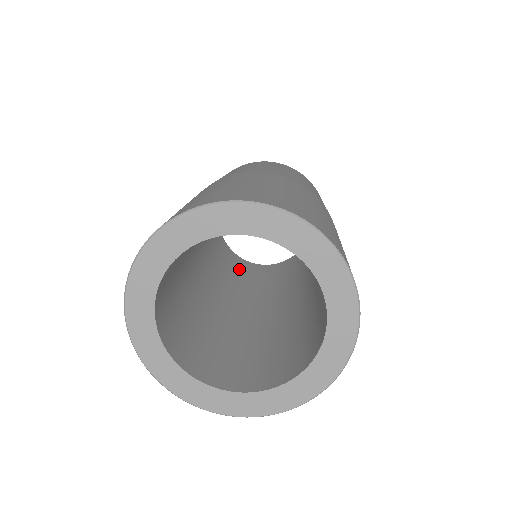
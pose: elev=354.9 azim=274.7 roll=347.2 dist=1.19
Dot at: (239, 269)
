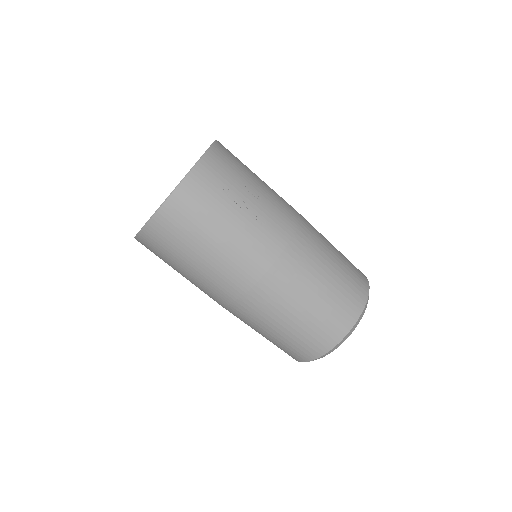
Dot at: occluded
